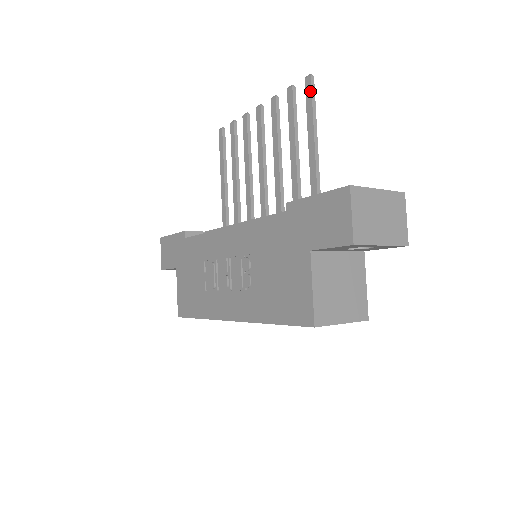
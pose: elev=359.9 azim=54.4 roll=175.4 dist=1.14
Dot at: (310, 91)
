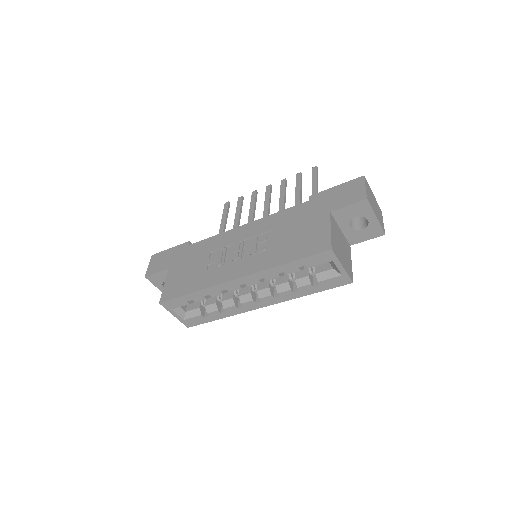
Dot at: (316, 172)
